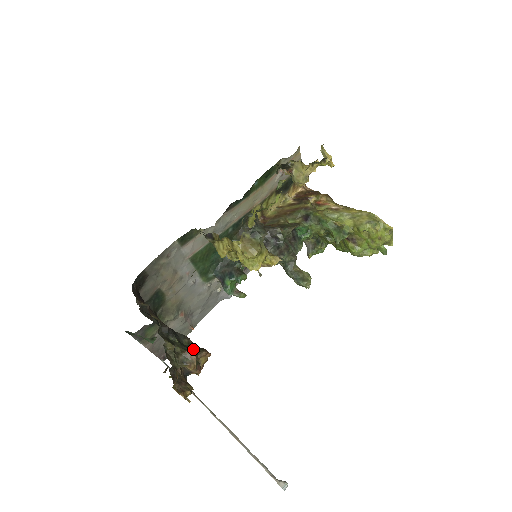
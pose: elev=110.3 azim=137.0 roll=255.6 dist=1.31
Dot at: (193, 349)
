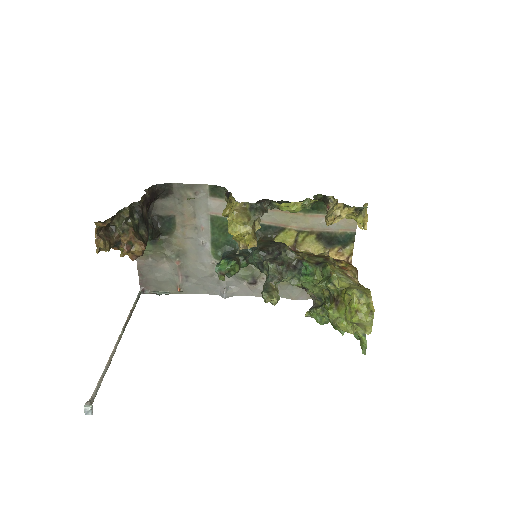
Dot at: (139, 236)
